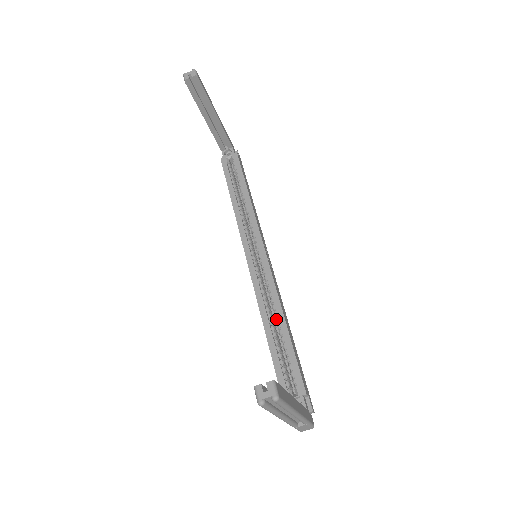
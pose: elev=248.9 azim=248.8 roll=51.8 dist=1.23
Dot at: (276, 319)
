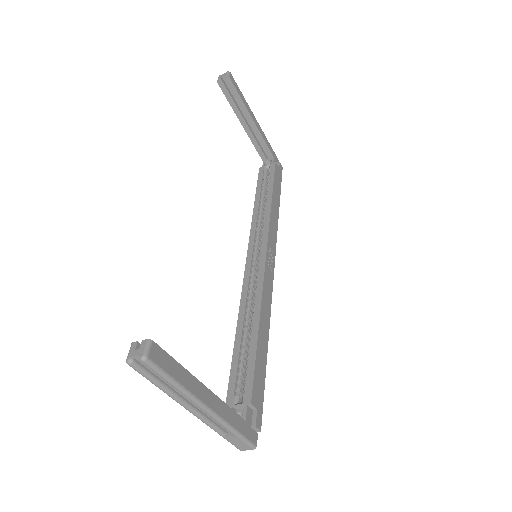
Dot at: (252, 320)
